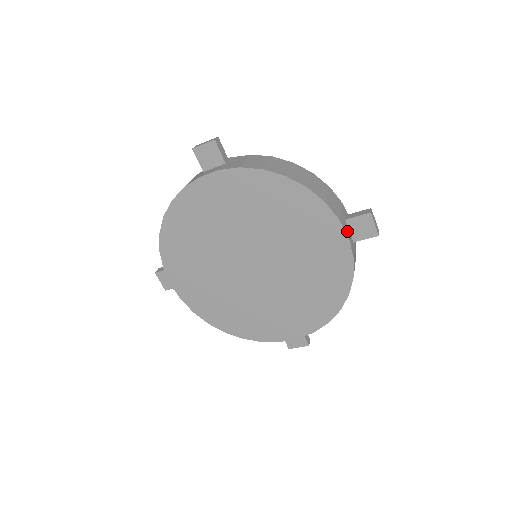
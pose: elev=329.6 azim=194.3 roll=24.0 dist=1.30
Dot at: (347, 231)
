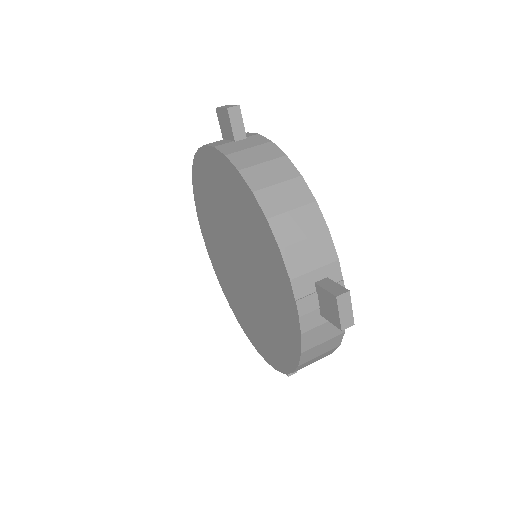
Dot at: (302, 299)
